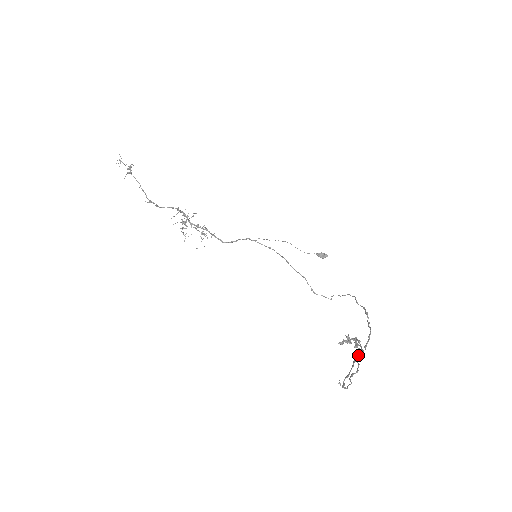
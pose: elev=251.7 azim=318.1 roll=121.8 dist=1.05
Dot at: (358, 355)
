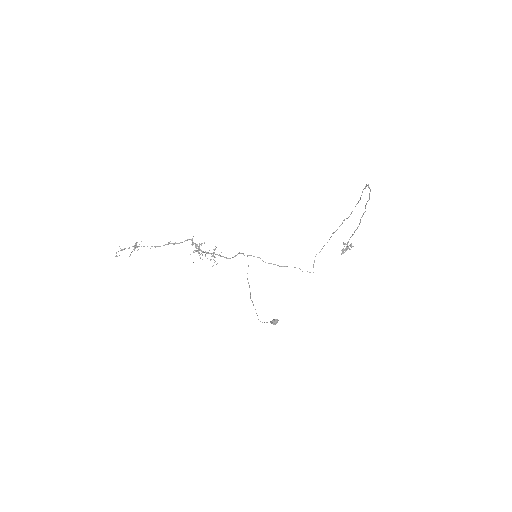
Dot at: occluded
